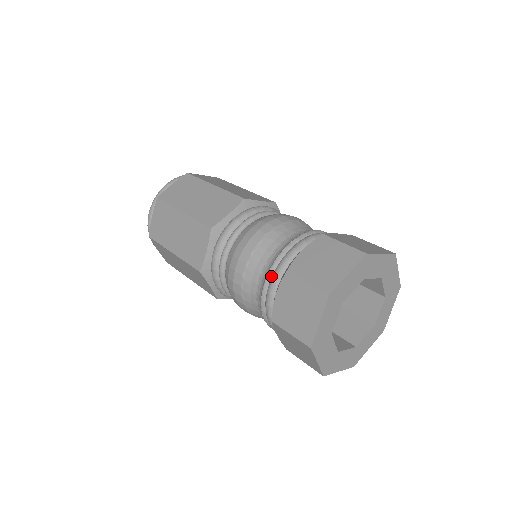
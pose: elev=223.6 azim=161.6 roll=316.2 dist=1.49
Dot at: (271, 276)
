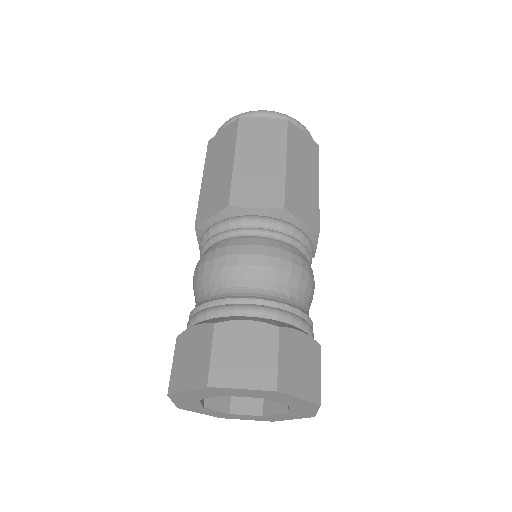
Dot at: (212, 305)
